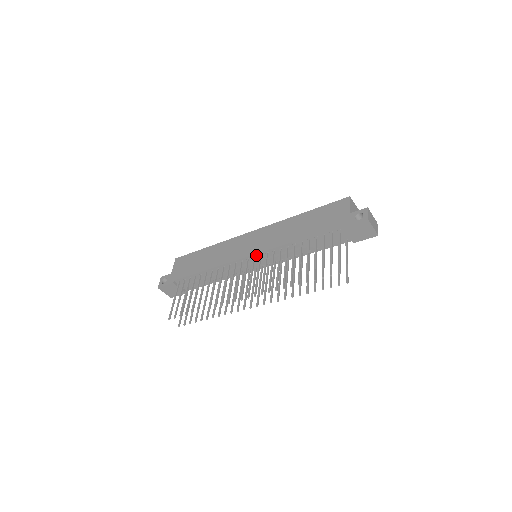
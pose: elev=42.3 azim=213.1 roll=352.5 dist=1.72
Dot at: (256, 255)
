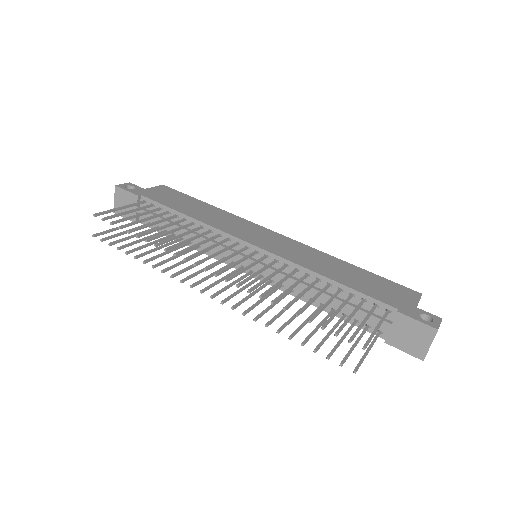
Dot at: (262, 251)
